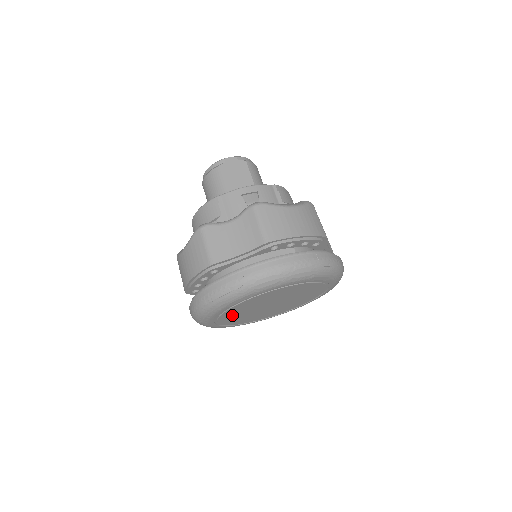
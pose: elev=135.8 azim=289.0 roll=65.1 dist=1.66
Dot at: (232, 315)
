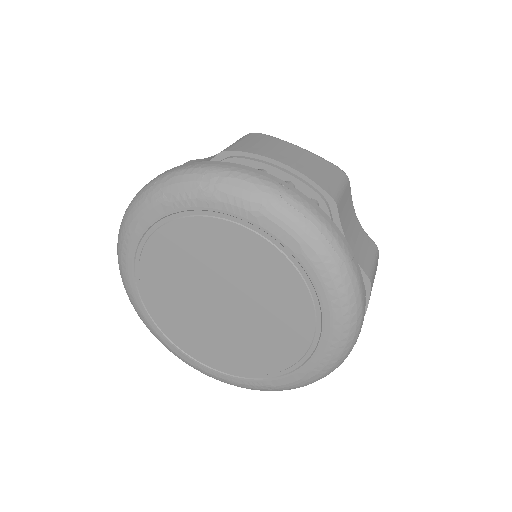
Dot at: (161, 289)
